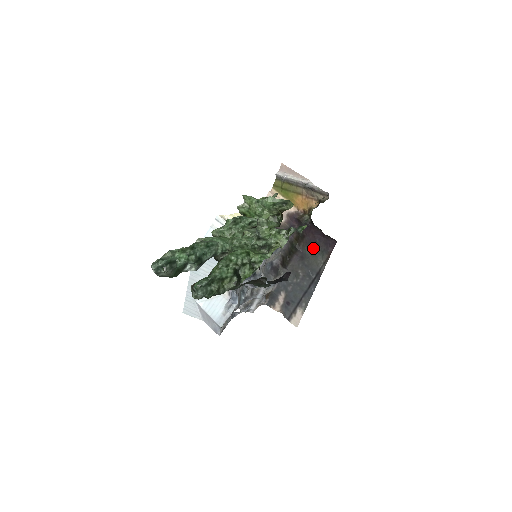
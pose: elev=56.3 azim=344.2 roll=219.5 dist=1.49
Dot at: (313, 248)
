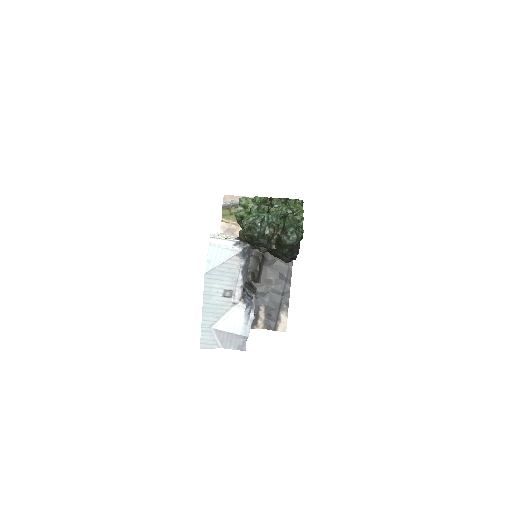
Dot at: occluded
